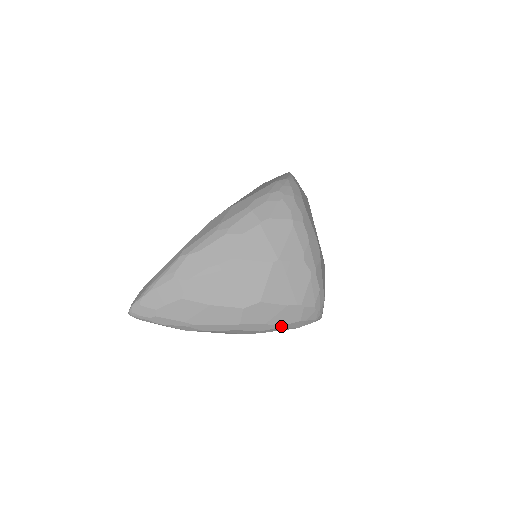
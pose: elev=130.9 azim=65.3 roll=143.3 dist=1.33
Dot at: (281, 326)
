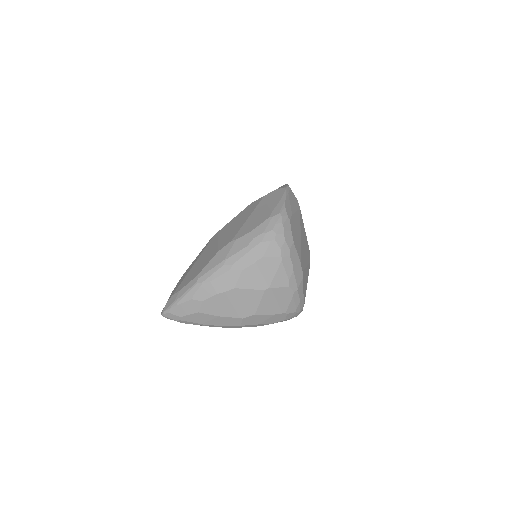
Dot at: occluded
